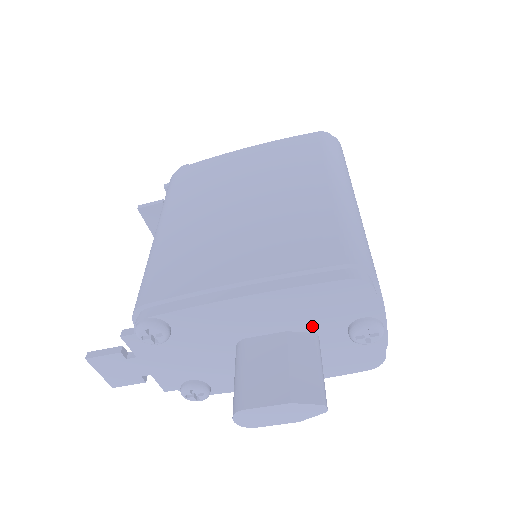
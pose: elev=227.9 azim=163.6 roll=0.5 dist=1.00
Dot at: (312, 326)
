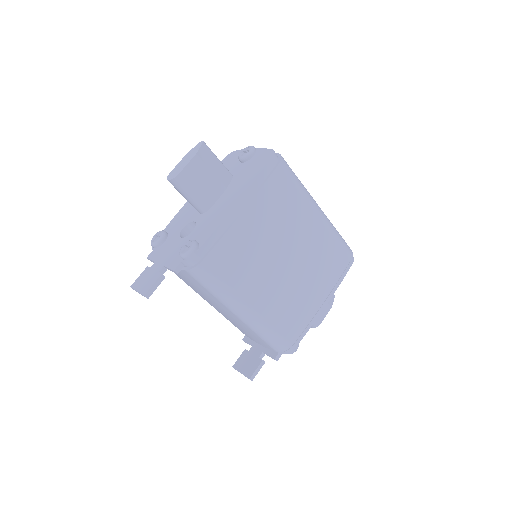
Dot at: occluded
